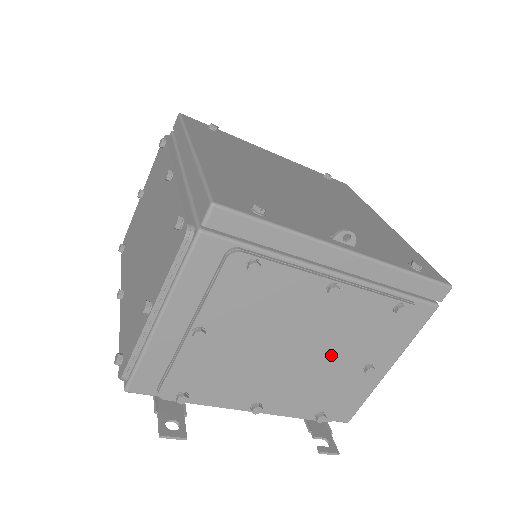
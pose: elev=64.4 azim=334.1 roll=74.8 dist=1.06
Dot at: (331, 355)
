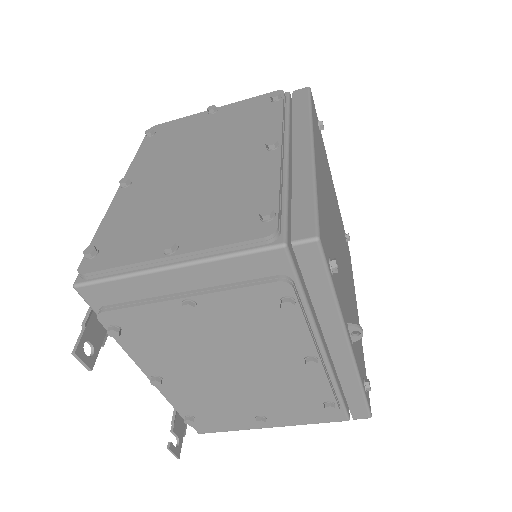
Dot at: (251, 393)
